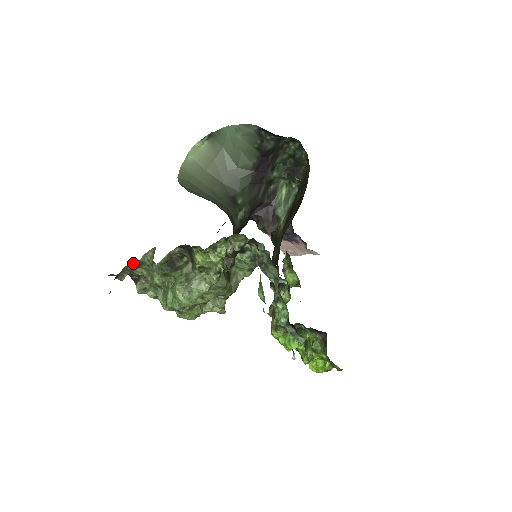
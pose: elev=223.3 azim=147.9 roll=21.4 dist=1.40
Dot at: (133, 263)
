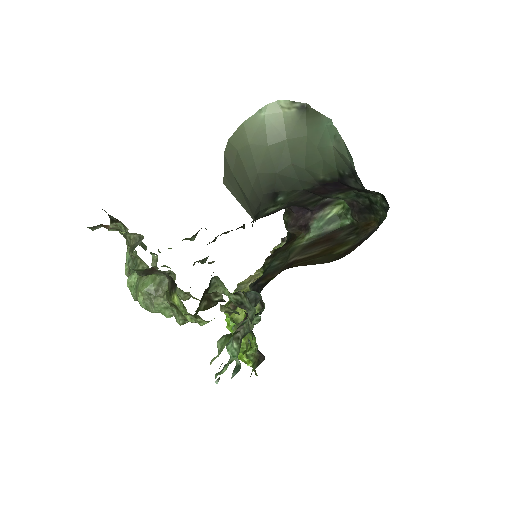
Dot at: occluded
